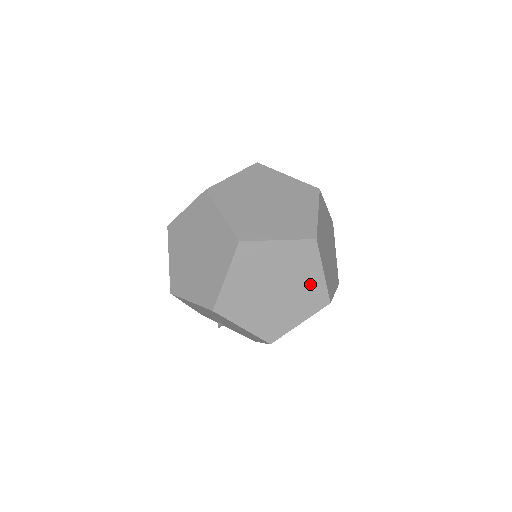
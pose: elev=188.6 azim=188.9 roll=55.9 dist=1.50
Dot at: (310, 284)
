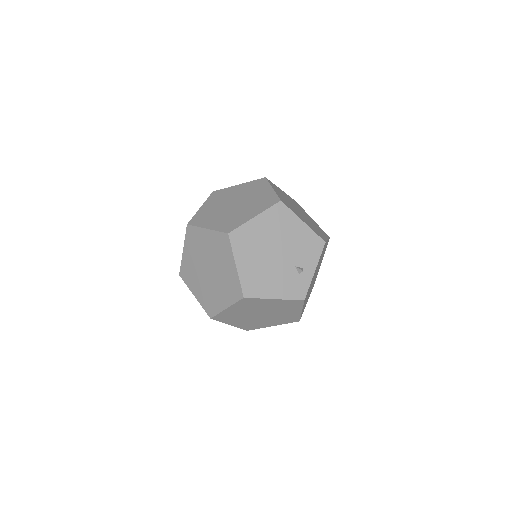
Dot at: (243, 189)
